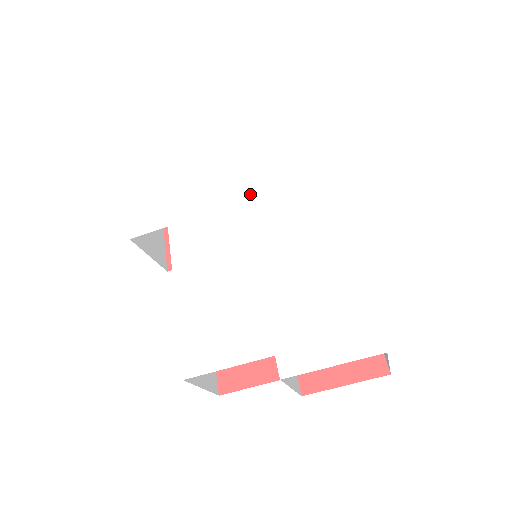
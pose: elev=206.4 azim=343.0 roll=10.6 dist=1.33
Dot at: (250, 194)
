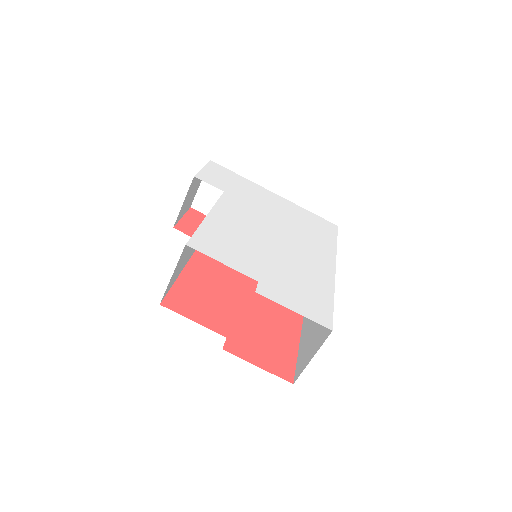
Dot at: (286, 221)
